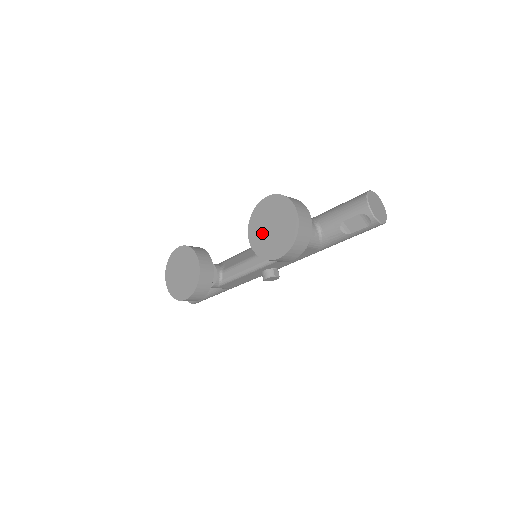
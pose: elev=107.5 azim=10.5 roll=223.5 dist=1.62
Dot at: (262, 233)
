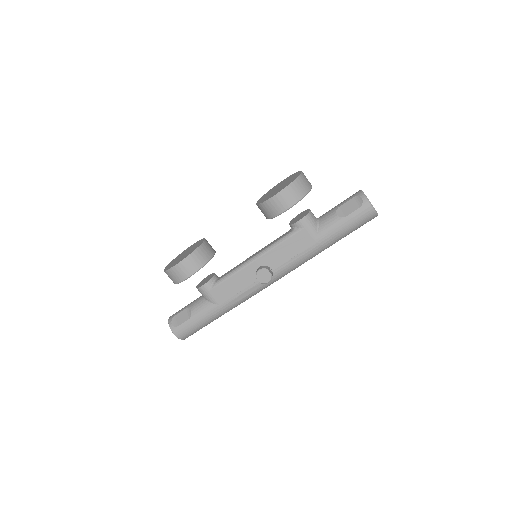
Dot at: (269, 194)
